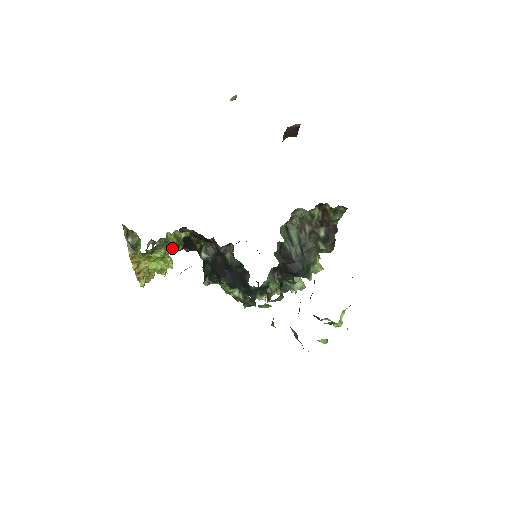
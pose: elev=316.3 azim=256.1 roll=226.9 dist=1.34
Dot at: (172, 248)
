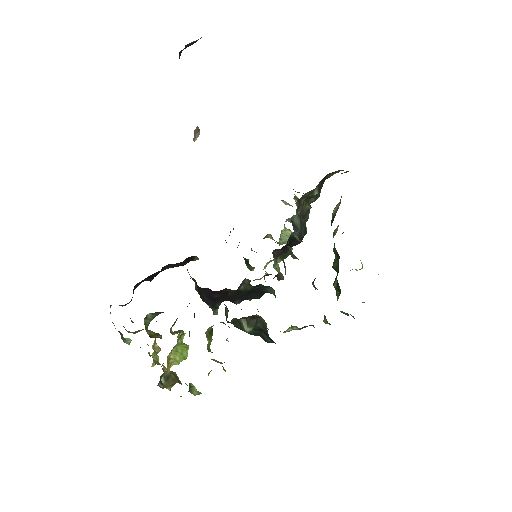
Dot at: (175, 321)
